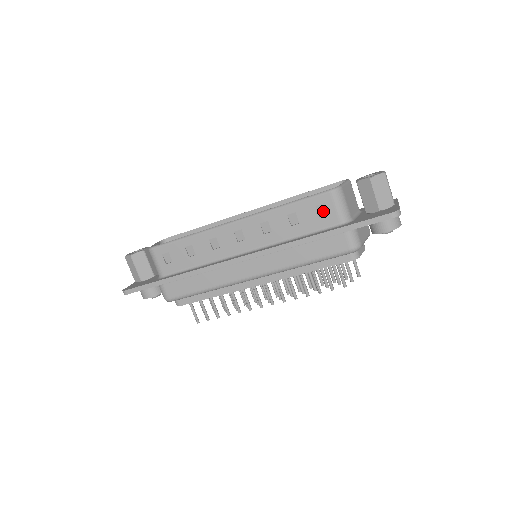
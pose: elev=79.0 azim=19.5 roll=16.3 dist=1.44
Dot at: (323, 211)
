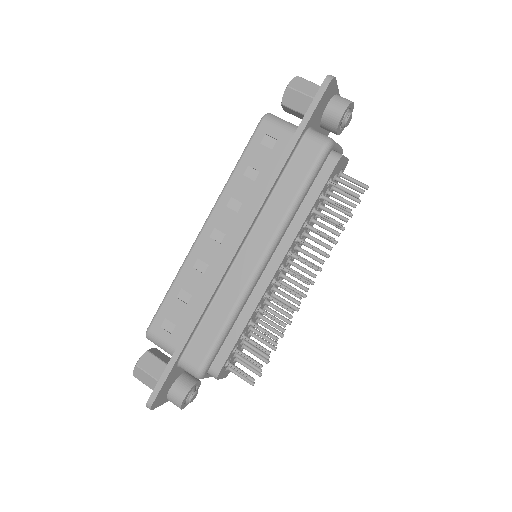
Dot at: (271, 142)
